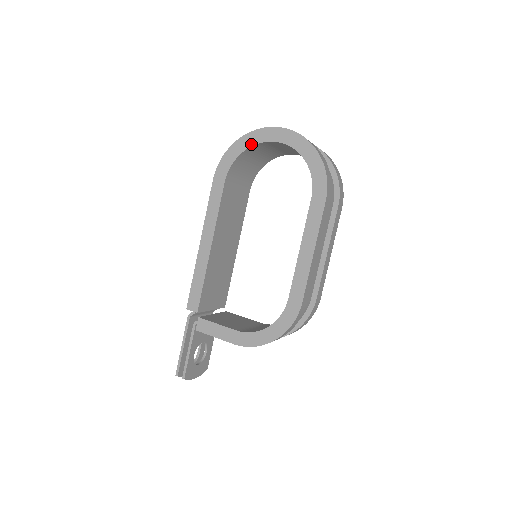
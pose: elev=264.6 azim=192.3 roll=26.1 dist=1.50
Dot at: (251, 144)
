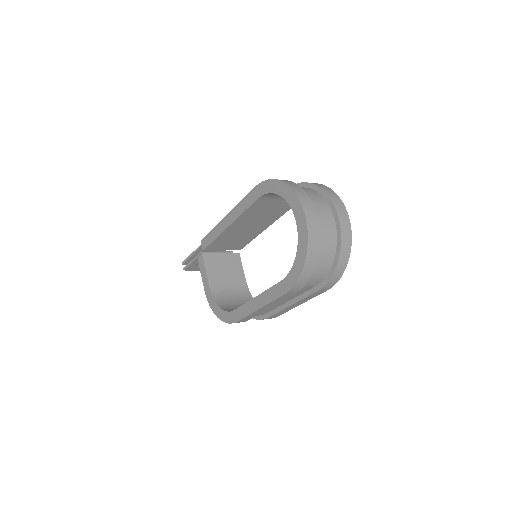
Dot at: (284, 197)
